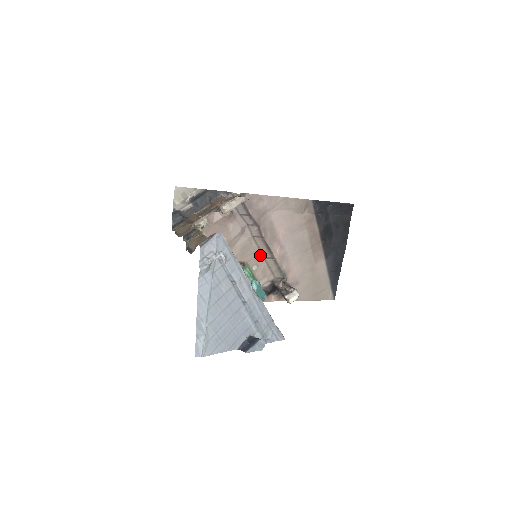
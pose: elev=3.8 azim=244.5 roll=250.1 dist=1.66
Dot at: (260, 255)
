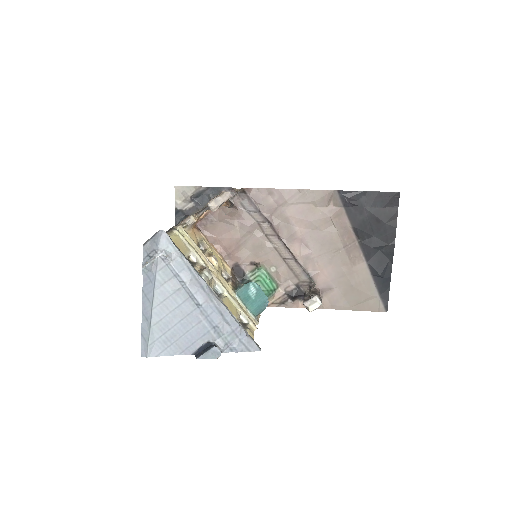
Dot at: (278, 255)
